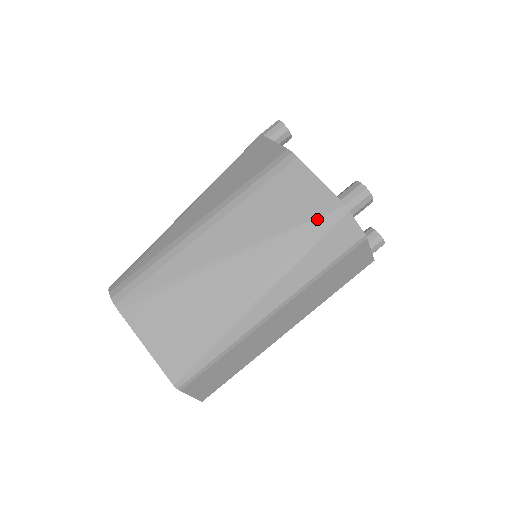
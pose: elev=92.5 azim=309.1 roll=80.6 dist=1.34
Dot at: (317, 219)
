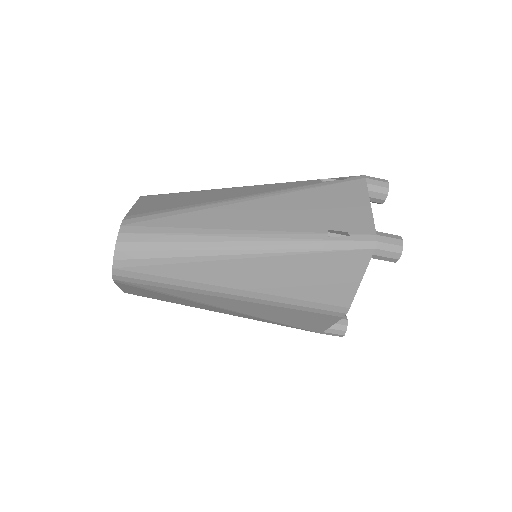
Dot at: (299, 328)
